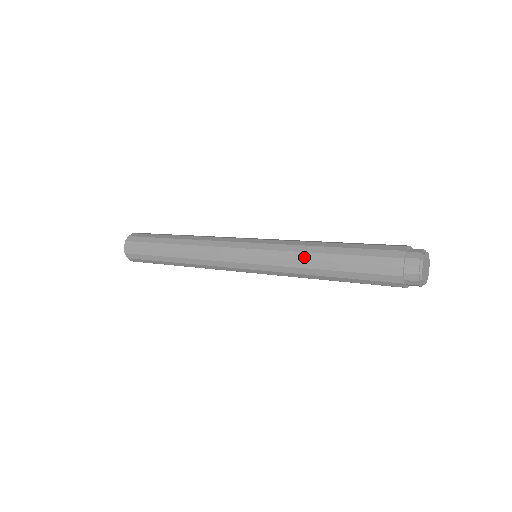
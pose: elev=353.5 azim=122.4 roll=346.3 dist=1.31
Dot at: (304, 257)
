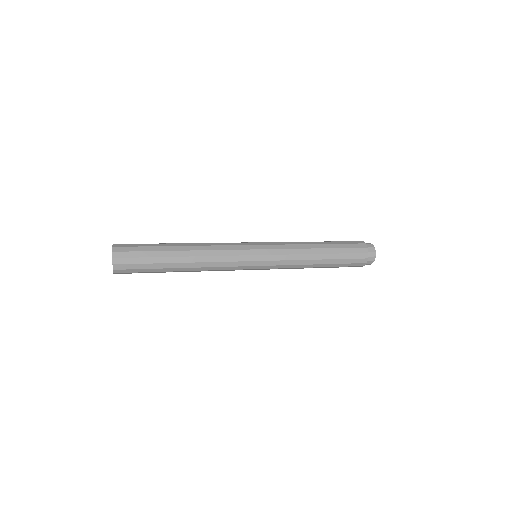
Dot at: (307, 258)
